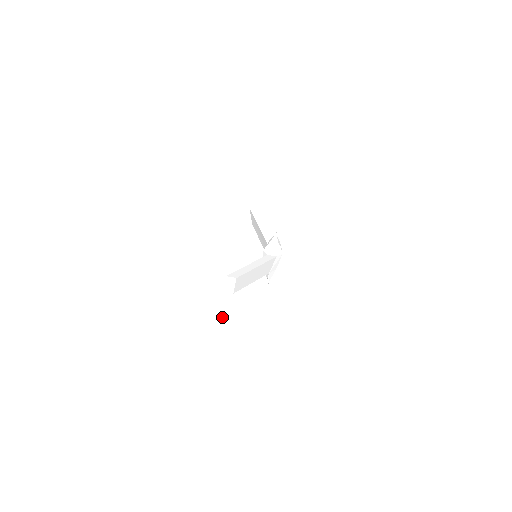
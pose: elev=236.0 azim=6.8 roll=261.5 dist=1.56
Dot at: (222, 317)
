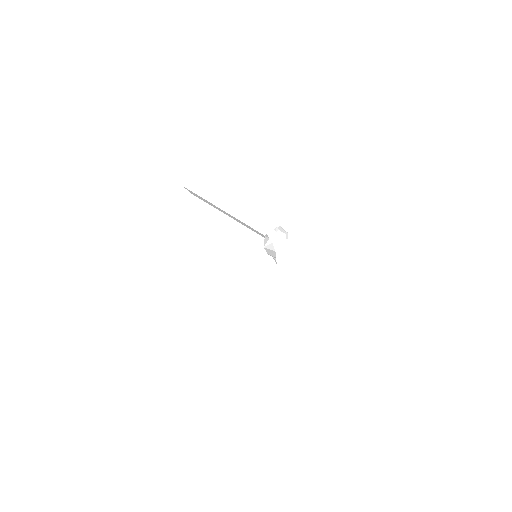
Dot at: occluded
